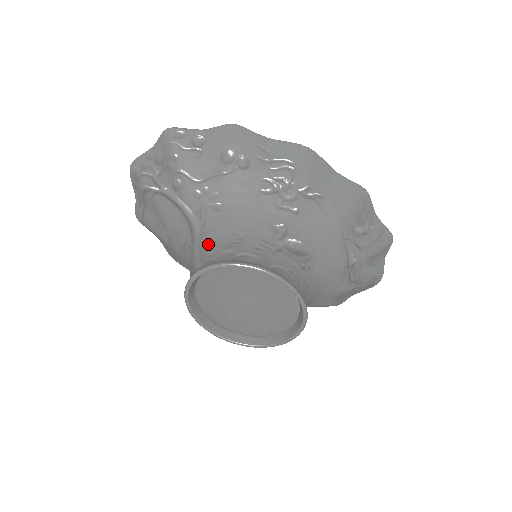
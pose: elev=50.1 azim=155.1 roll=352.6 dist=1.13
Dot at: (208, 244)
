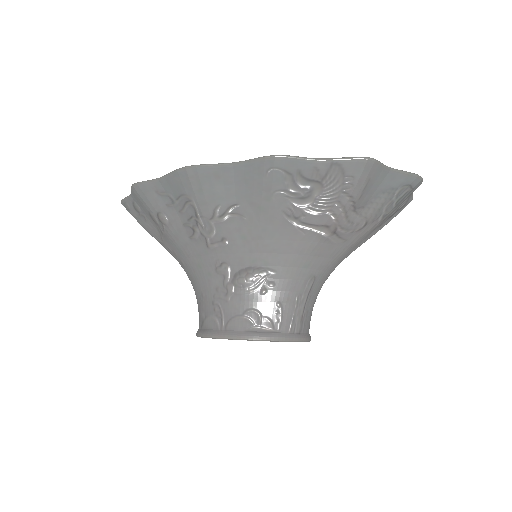
Dot at: occluded
